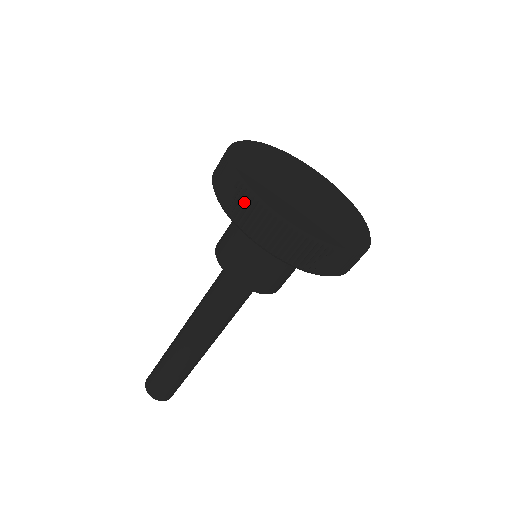
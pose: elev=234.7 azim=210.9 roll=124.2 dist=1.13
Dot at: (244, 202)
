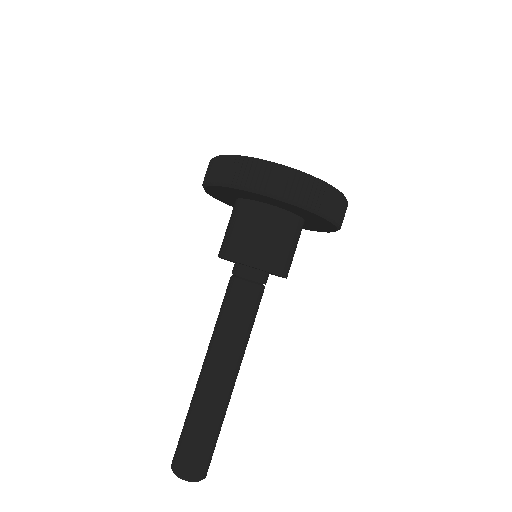
Dot at: (220, 164)
